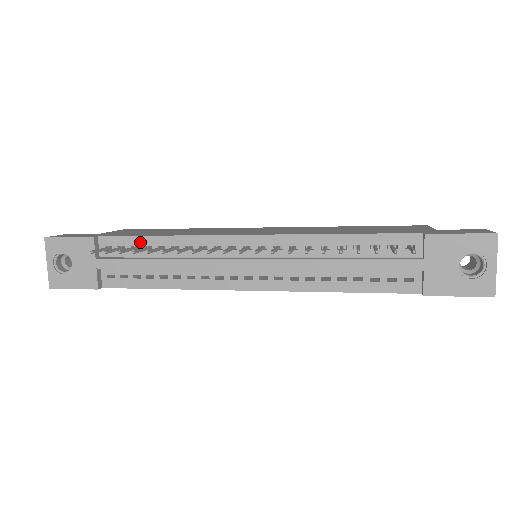
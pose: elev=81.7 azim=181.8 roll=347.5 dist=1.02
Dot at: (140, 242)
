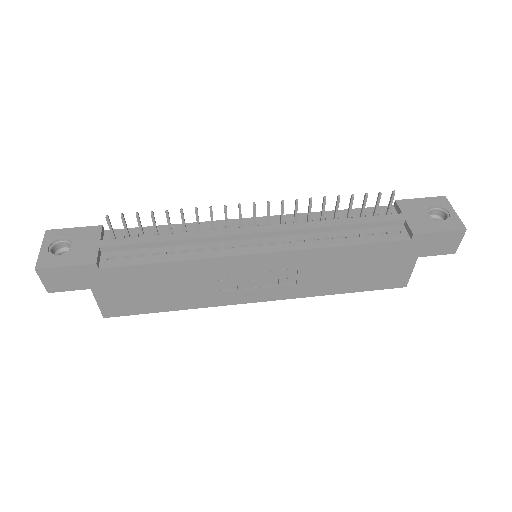
Dot at: (149, 230)
